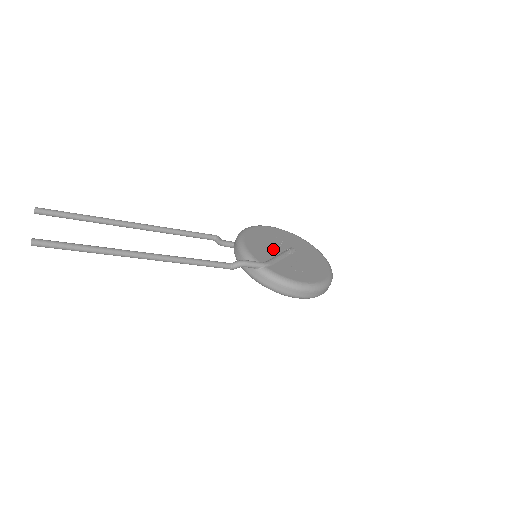
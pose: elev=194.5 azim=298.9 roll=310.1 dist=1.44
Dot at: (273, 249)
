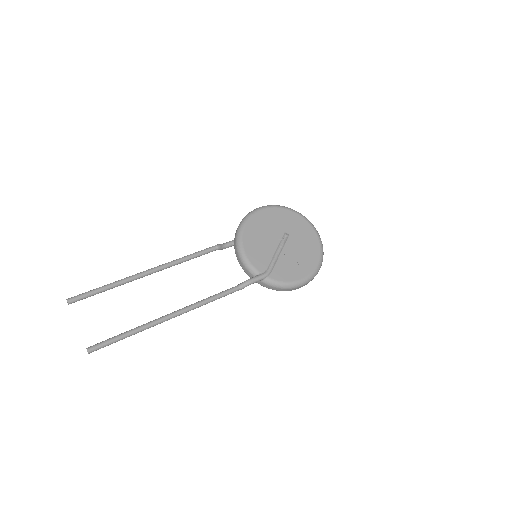
Dot at: (270, 246)
